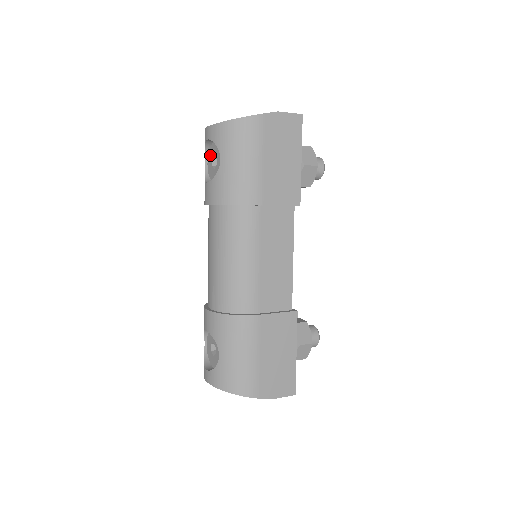
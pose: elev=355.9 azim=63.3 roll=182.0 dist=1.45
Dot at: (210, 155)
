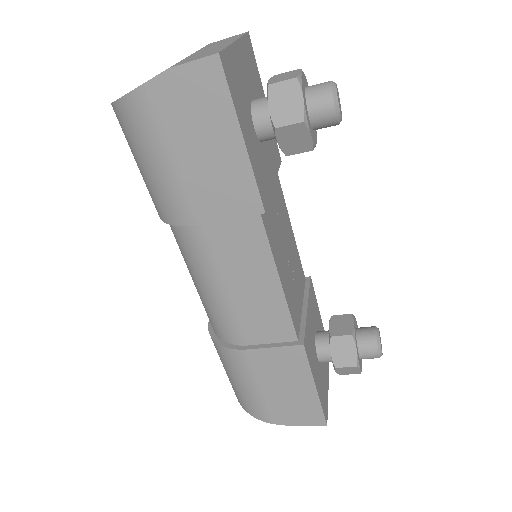
Dot at: occluded
